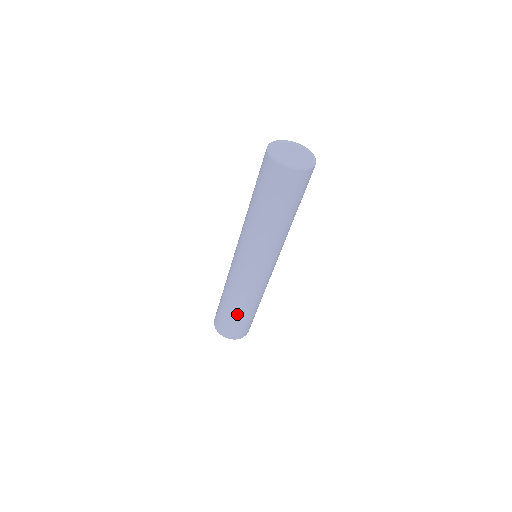
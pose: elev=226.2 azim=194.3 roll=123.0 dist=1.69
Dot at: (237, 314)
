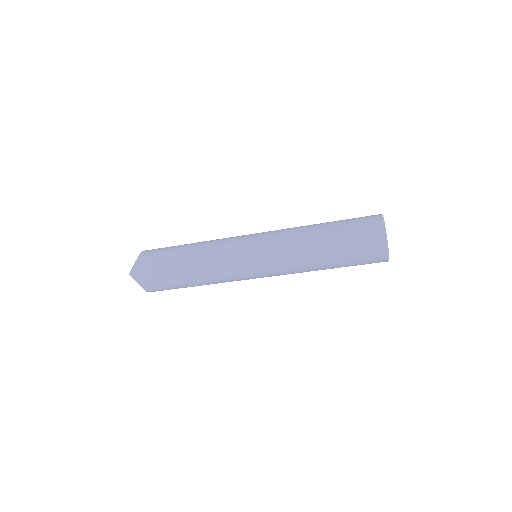
Dot at: (181, 268)
